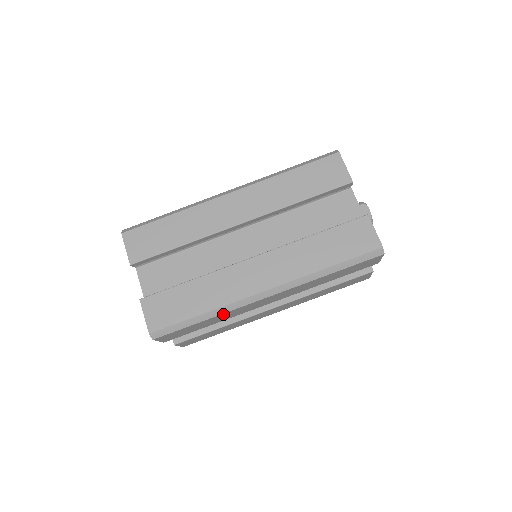
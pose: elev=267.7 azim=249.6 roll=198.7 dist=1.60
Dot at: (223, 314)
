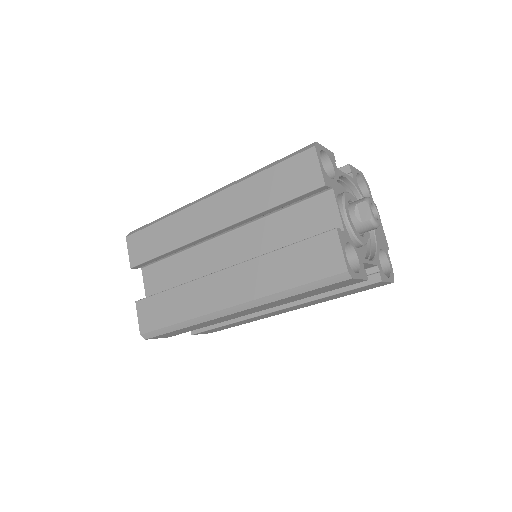
Dot at: (198, 324)
